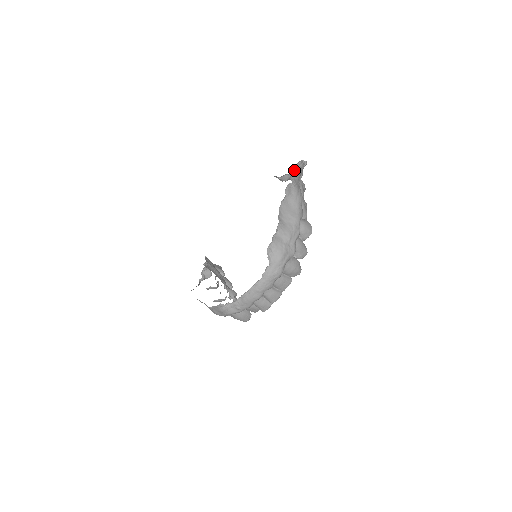
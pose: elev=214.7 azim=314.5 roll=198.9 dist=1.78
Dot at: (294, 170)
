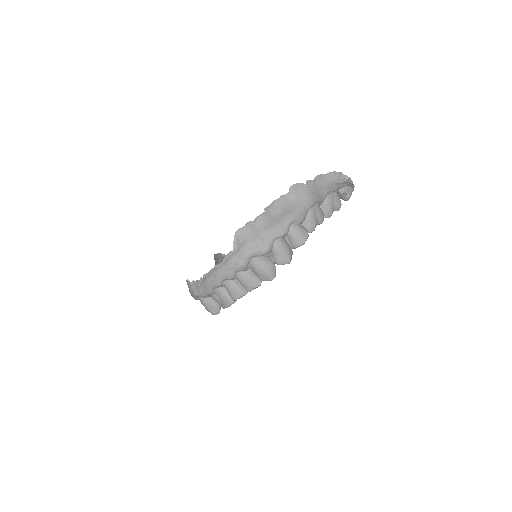
Dot at: (322, 177)
